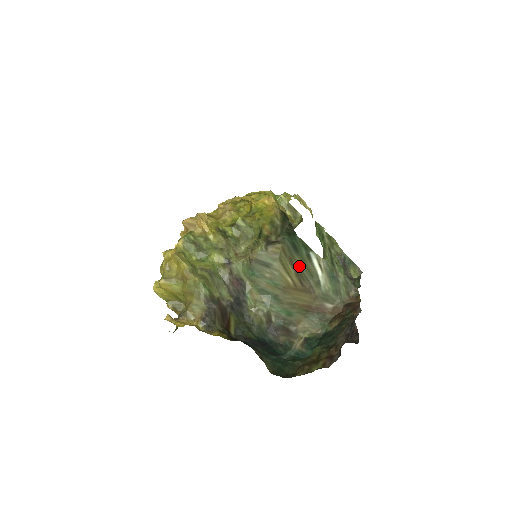
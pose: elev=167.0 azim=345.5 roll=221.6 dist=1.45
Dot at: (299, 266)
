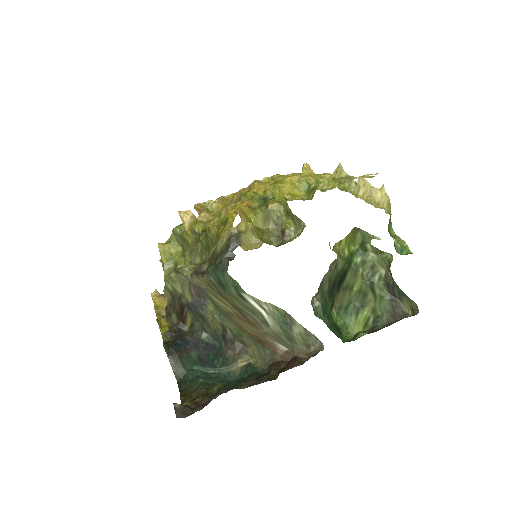
Dot at: (233, 301)
